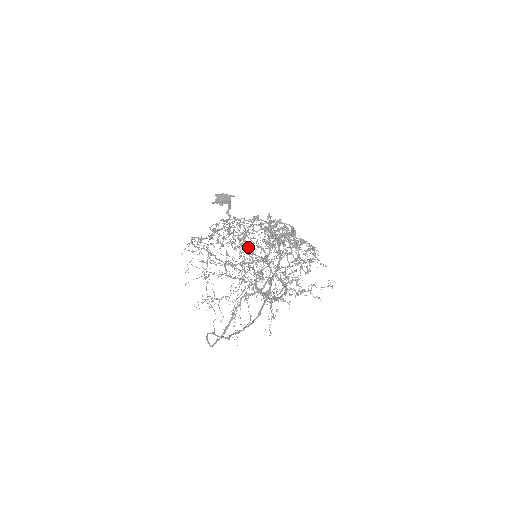
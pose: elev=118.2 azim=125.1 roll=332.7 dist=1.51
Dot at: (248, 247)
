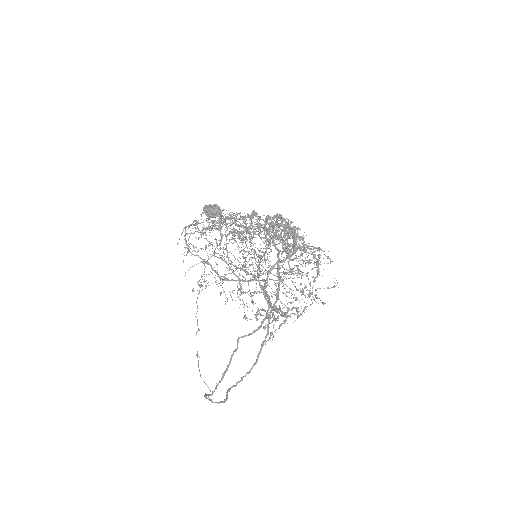
Dot at: (248, 232)
